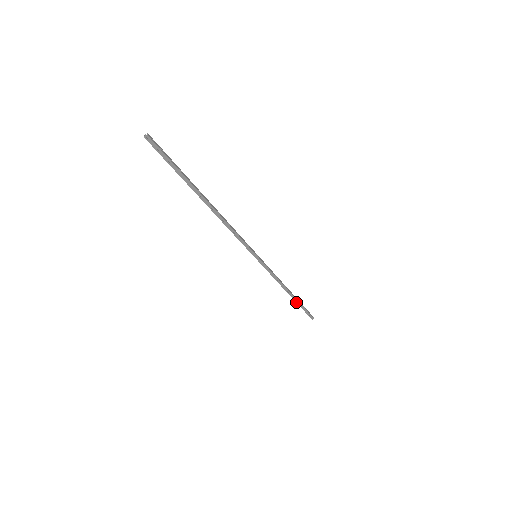
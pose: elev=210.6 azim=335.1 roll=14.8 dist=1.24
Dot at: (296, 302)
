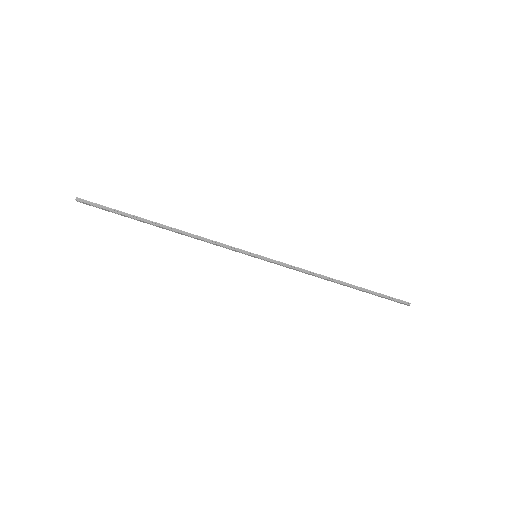
Dot at: (360, 290)
